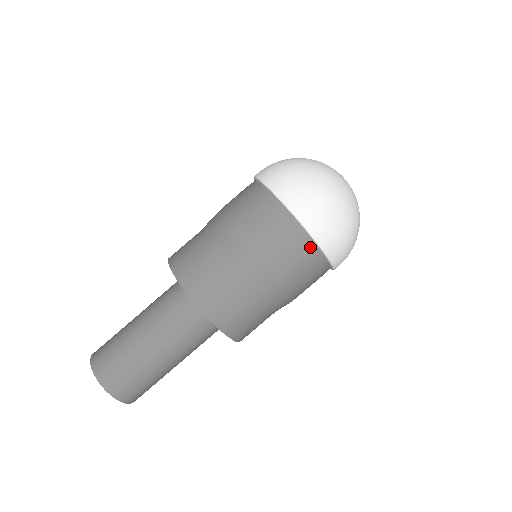
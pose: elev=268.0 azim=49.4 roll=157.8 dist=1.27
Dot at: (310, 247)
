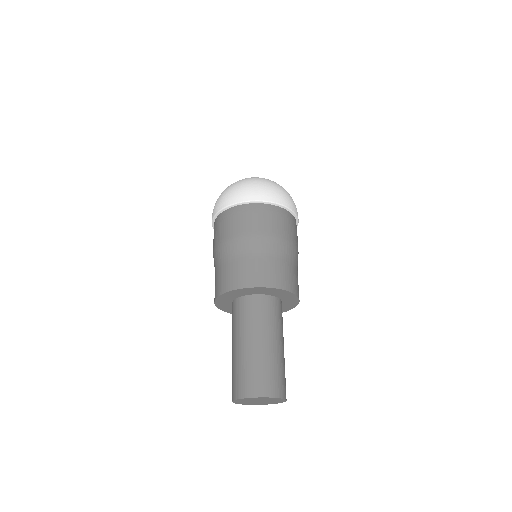
Dot at: (255, 207)
